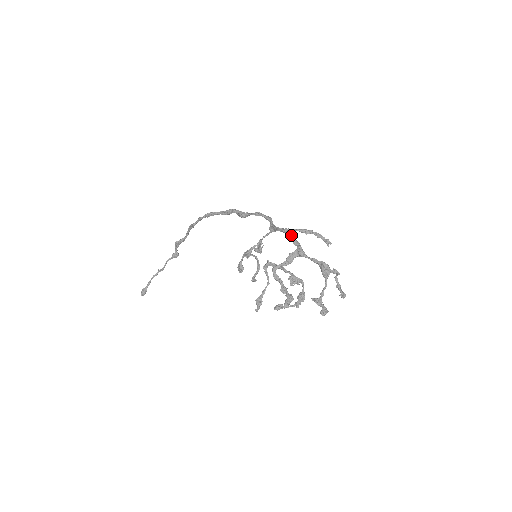
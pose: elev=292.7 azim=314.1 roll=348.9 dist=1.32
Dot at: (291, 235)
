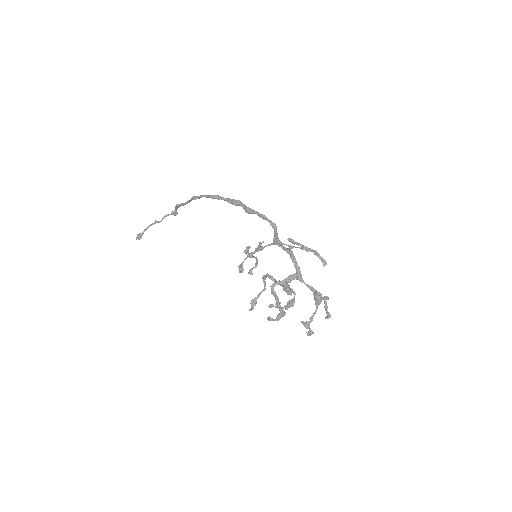
Dot at: (293, 257)
